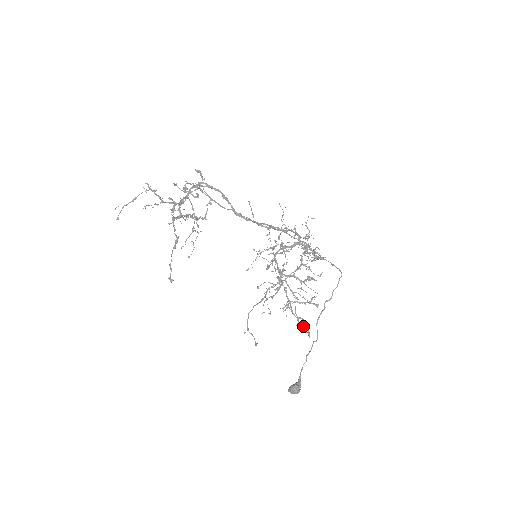
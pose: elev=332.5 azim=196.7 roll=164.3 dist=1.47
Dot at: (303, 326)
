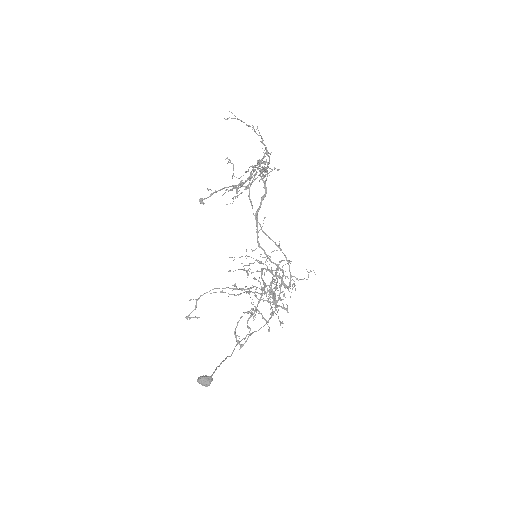
Dot at: occluded
